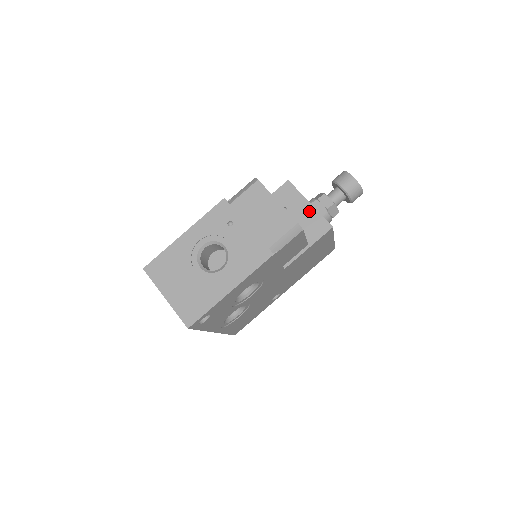
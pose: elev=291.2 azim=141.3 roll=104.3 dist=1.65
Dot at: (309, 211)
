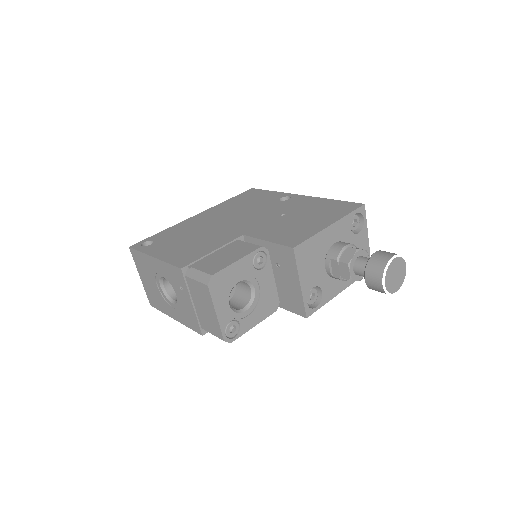
Dot at: (296, 289)
